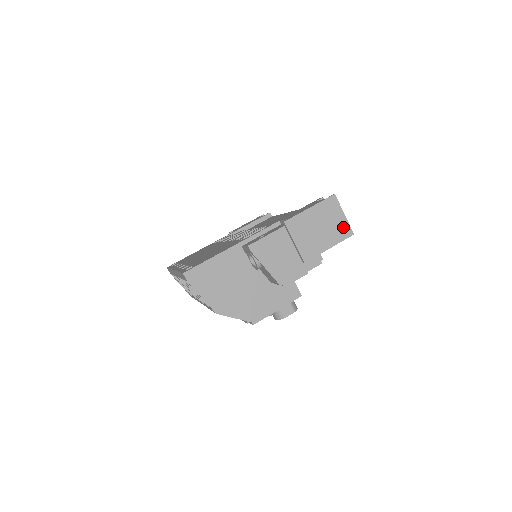
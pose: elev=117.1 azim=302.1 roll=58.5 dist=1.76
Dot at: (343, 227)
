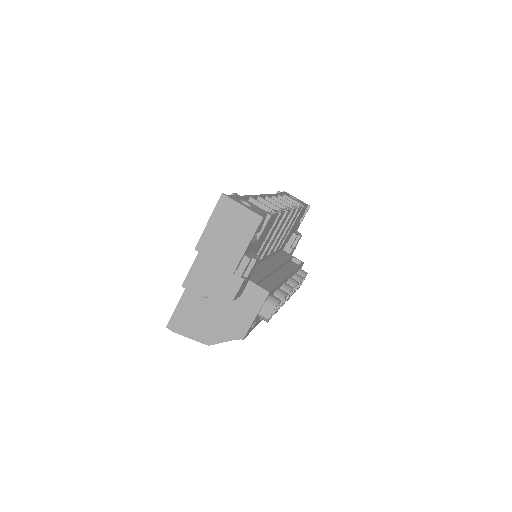
Dot at: (248, 218)
